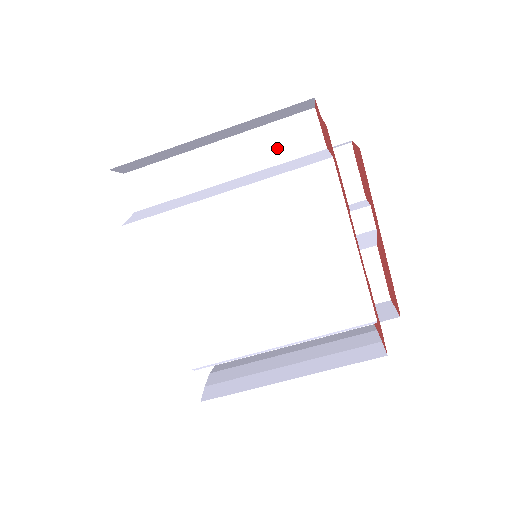
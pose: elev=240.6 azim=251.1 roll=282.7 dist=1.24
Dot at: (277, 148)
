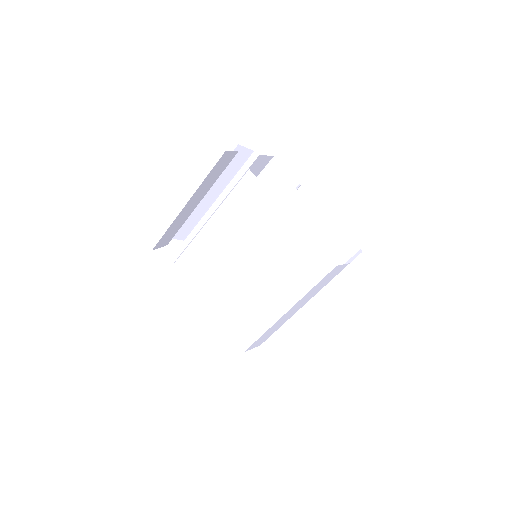
Dot at: occluded
